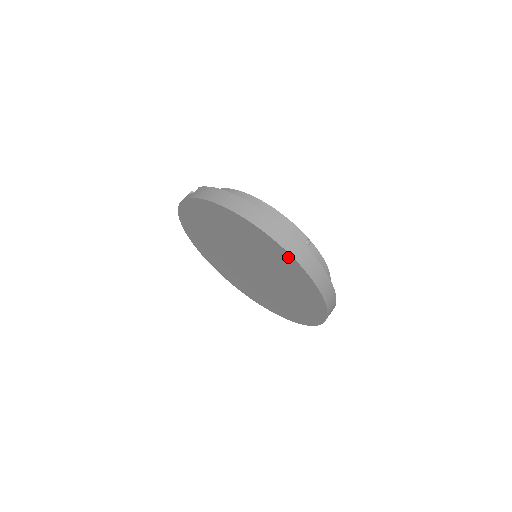
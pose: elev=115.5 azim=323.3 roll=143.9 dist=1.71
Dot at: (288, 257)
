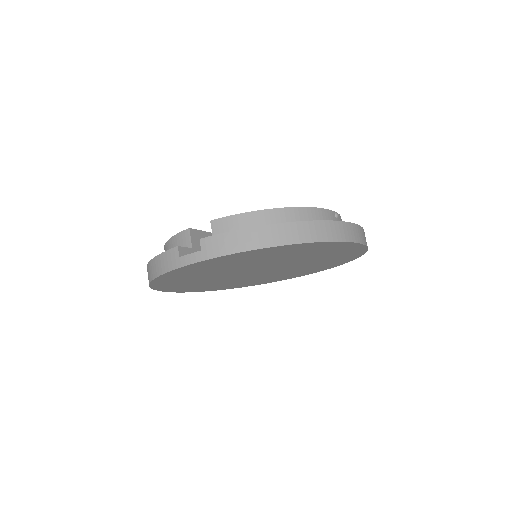
Dot at: (350, 245)
